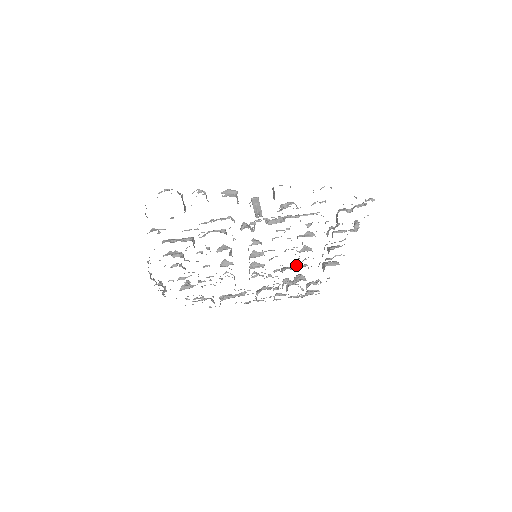
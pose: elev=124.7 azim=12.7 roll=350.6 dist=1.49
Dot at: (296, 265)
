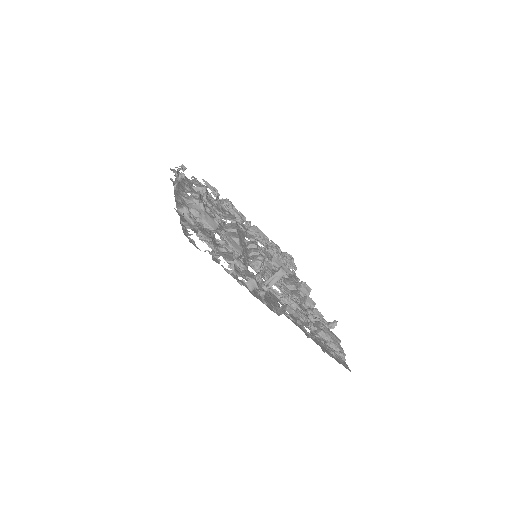
Dot at: (285, 266)
